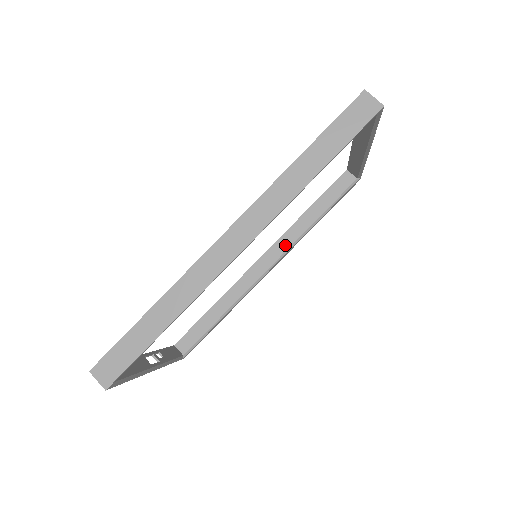
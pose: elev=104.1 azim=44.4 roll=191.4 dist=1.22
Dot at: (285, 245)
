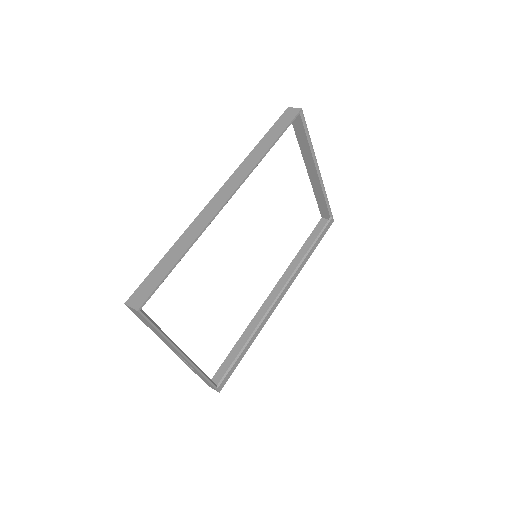
Dot at: (288, 278)
